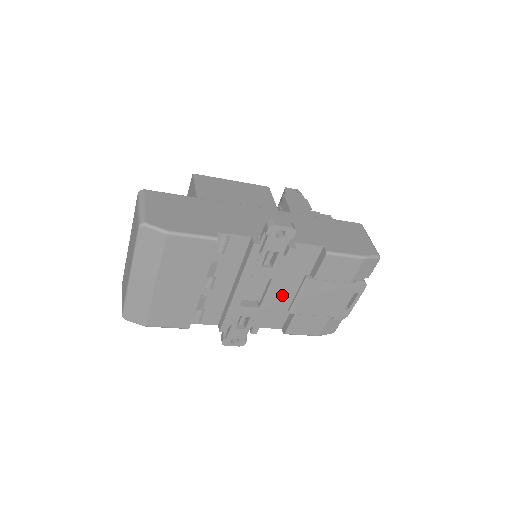
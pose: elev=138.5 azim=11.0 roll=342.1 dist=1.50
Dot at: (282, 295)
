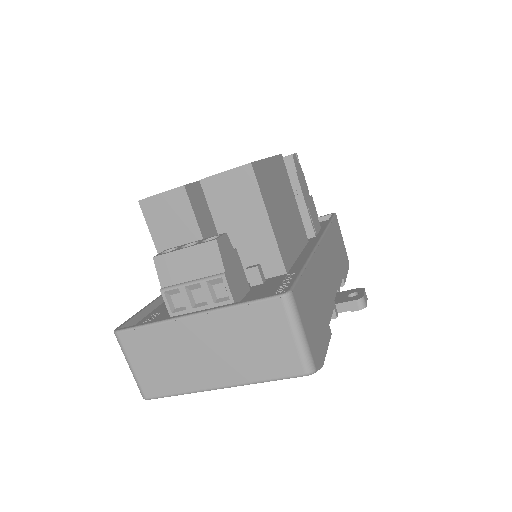
Dot at: occluded
